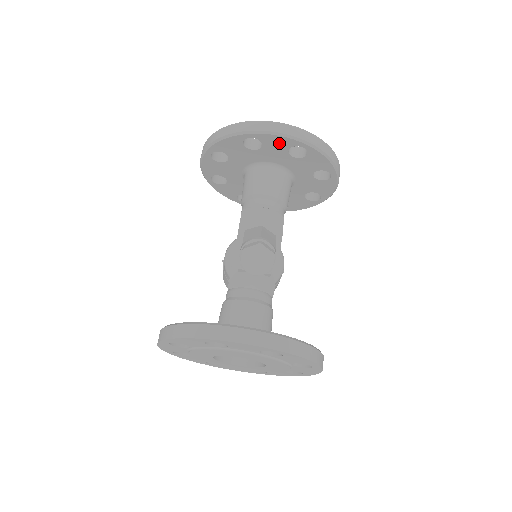
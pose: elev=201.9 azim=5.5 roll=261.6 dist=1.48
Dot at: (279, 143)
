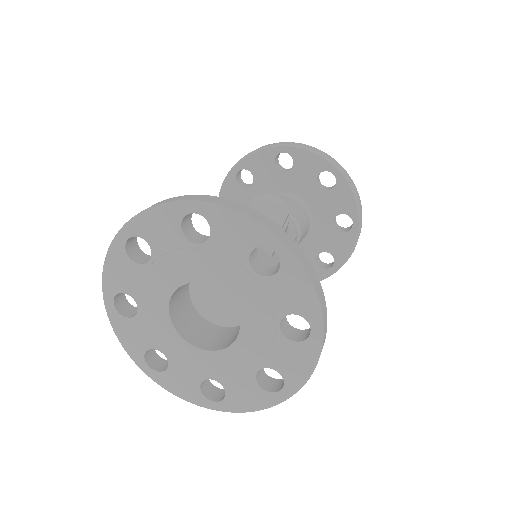
Dot at: (311, 164)
